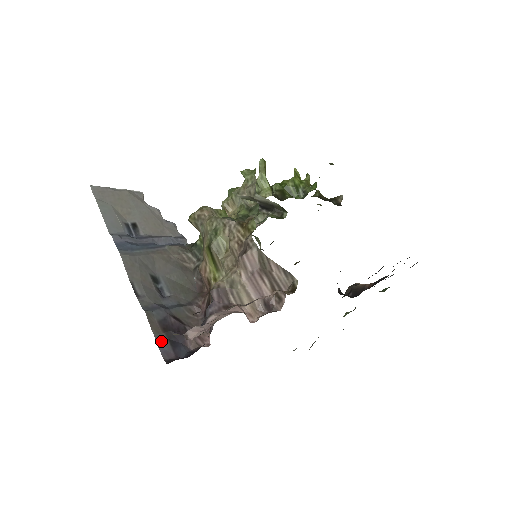
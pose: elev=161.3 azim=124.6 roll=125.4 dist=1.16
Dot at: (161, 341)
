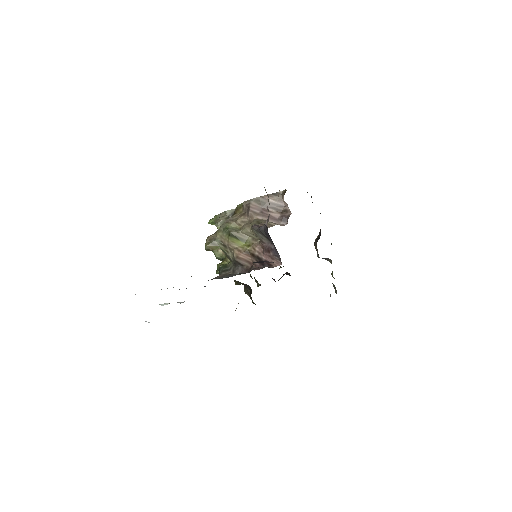
Dot at: occluded
